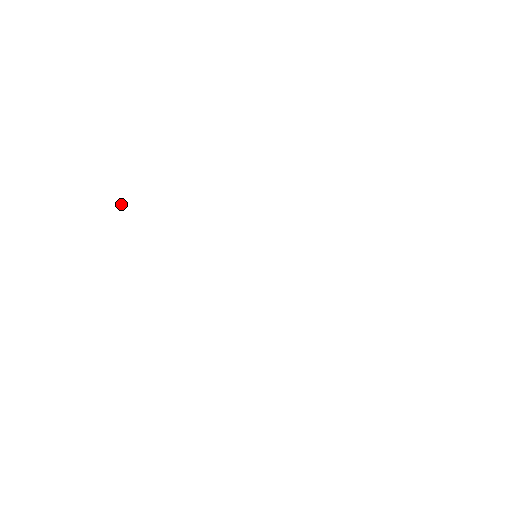
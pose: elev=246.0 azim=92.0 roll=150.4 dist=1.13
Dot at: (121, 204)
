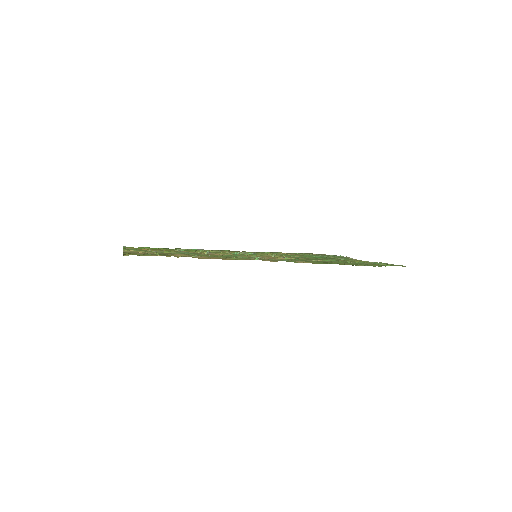
Dot at: (153, 253)
